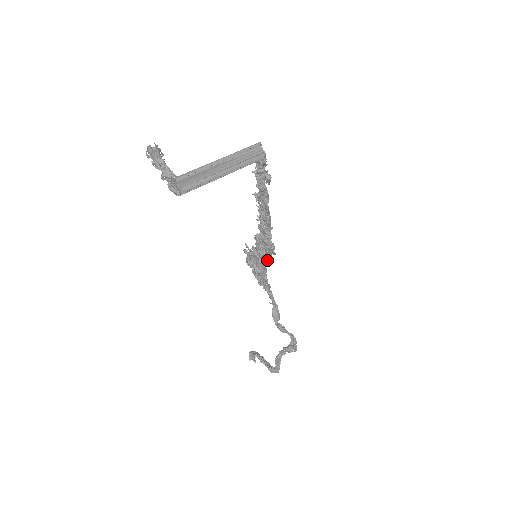
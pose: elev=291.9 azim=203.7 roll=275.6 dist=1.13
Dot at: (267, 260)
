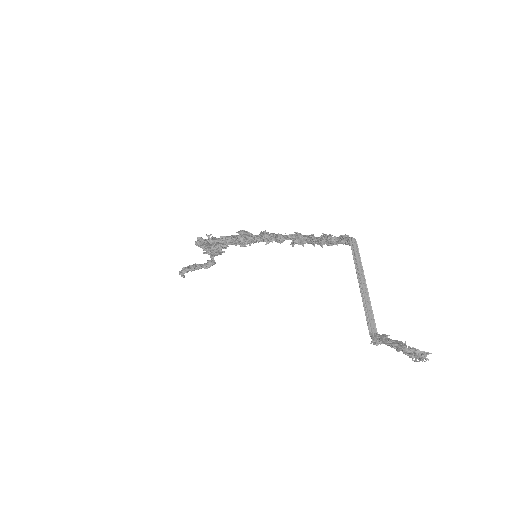
Dot at: occluded
